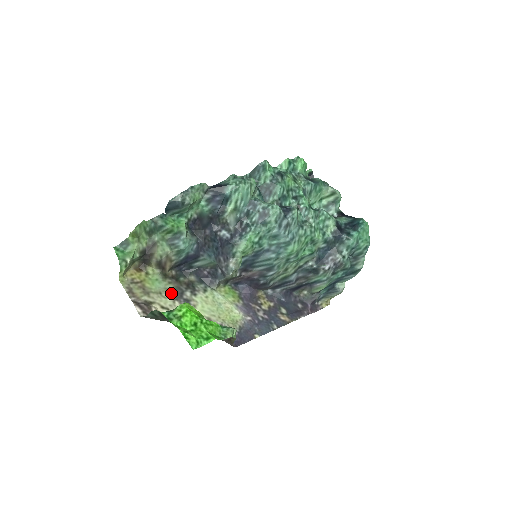
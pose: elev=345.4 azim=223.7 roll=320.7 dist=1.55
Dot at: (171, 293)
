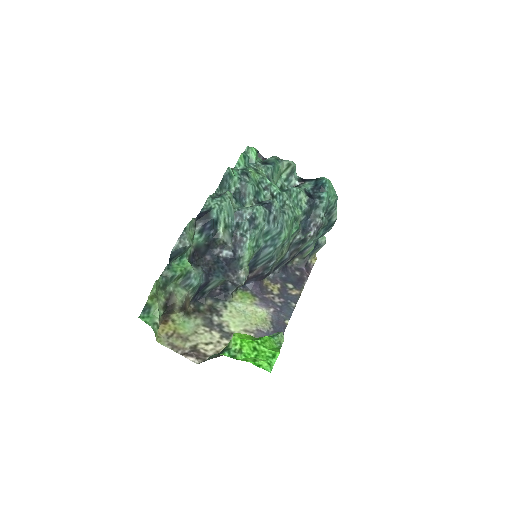
Dot at: (203, 327)
